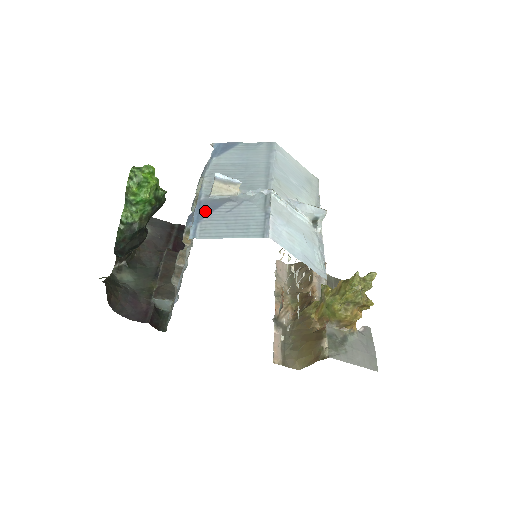
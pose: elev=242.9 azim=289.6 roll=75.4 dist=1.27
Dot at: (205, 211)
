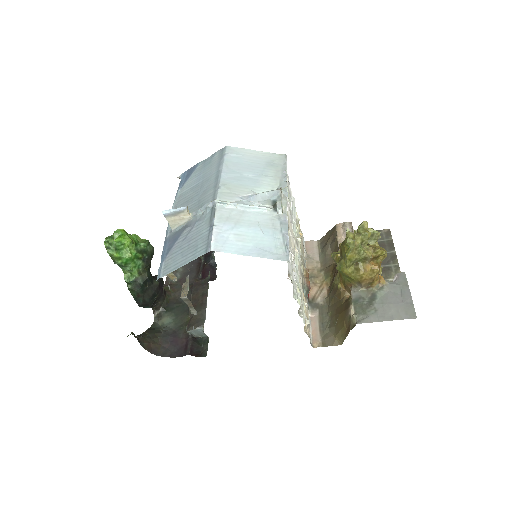
Dot at: (169, 247)
